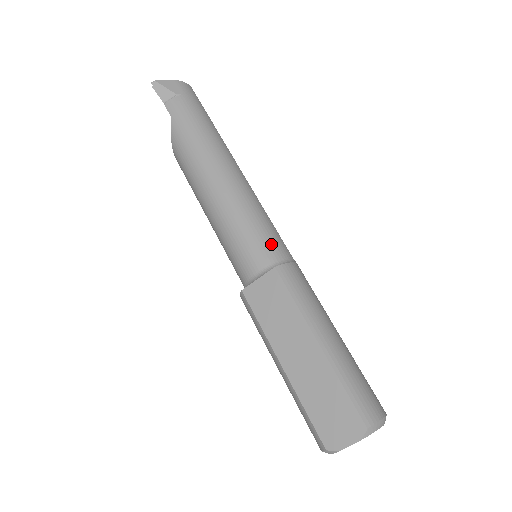
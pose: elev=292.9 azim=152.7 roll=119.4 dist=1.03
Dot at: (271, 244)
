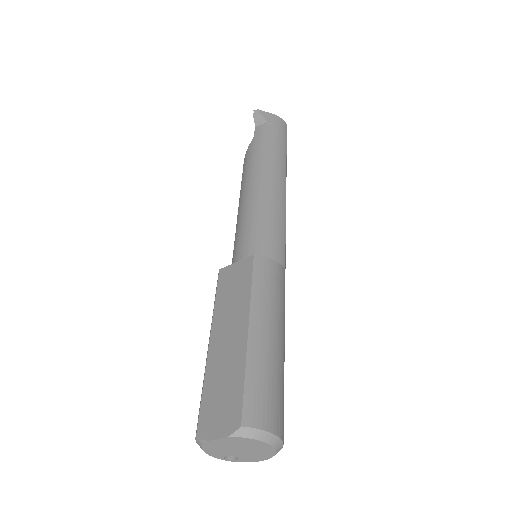
Dot at: (269, 244)
